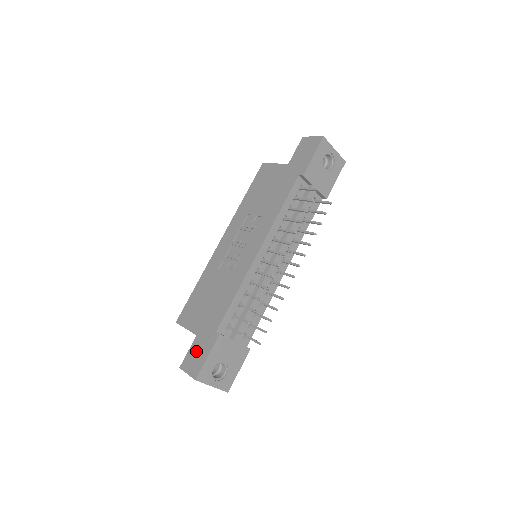
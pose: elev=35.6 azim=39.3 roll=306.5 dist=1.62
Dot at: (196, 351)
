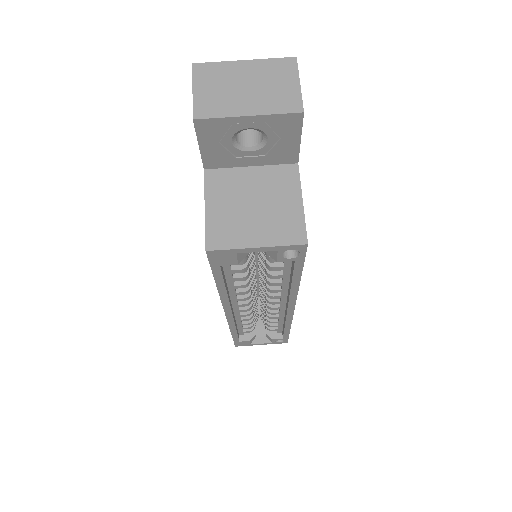
Dot at: occluded
